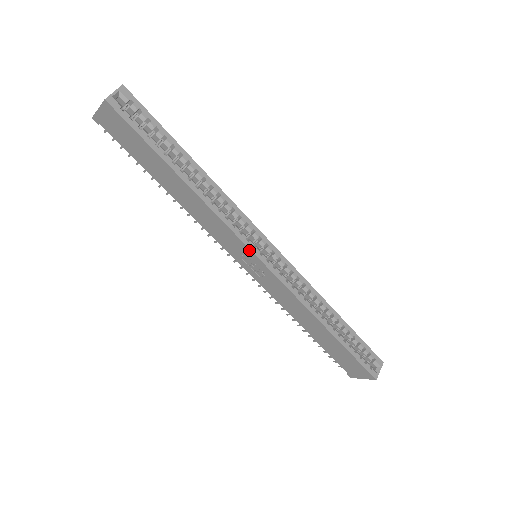
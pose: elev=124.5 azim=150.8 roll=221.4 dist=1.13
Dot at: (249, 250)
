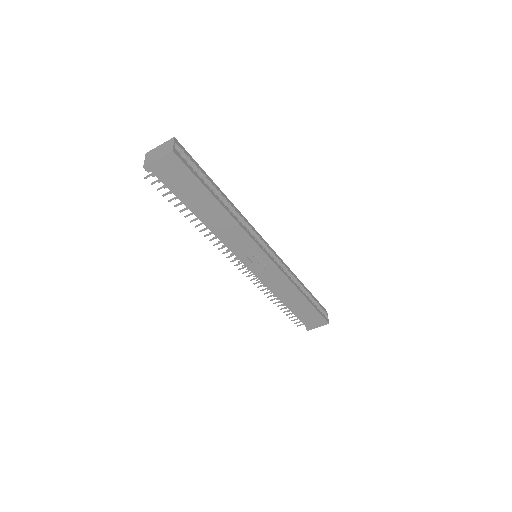
Dot at: (262, 251)
